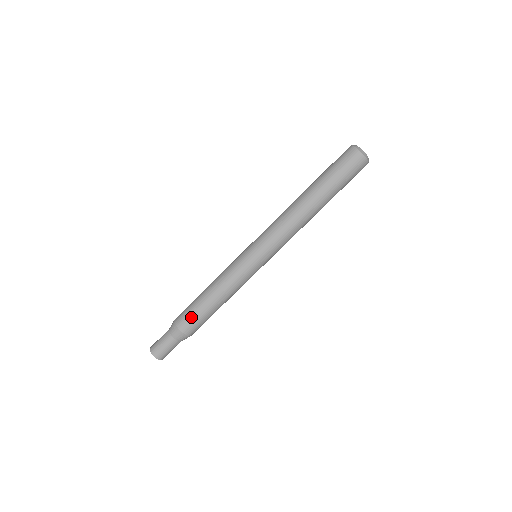
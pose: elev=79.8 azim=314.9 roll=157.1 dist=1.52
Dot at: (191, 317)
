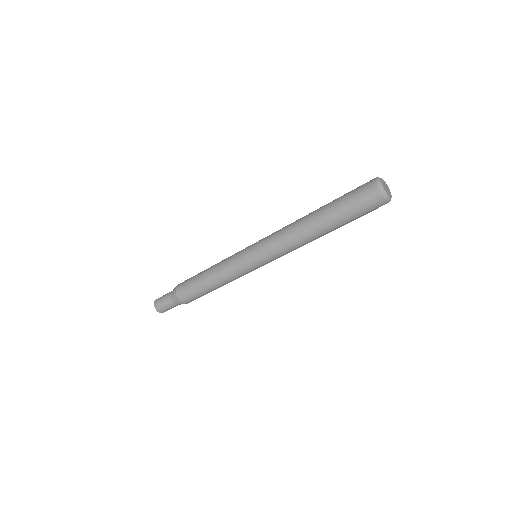
Dot at: (191, 295)
